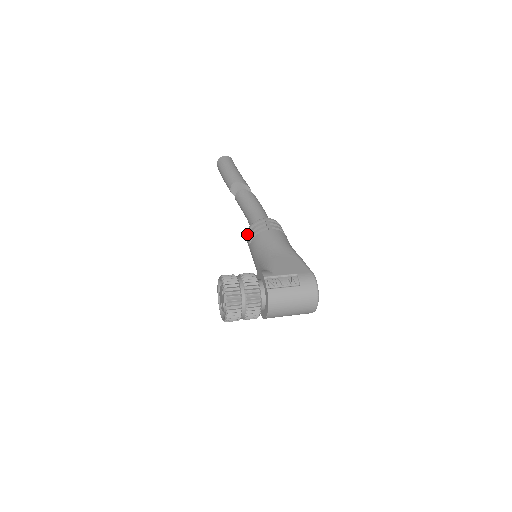
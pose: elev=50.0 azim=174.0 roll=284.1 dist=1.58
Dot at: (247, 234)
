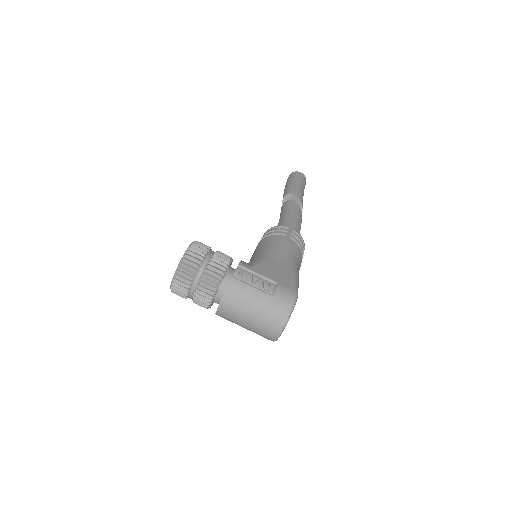
Dot at: occluded
